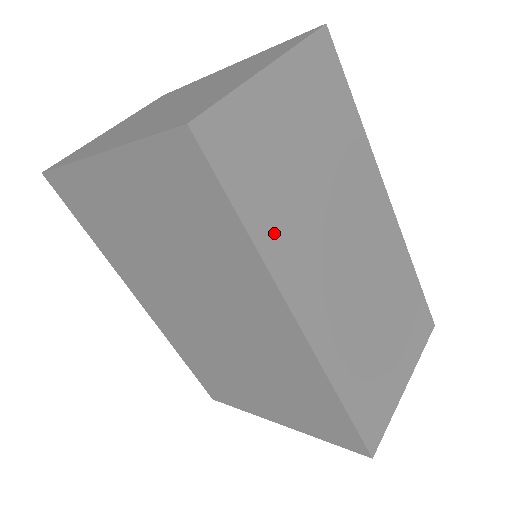
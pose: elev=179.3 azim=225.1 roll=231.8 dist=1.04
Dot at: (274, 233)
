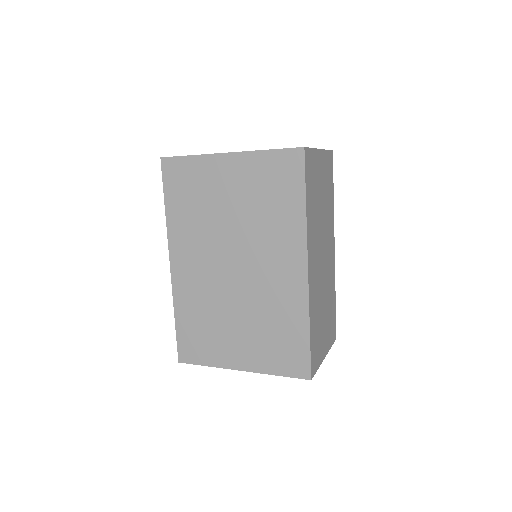
Dot at: (310, 215)
